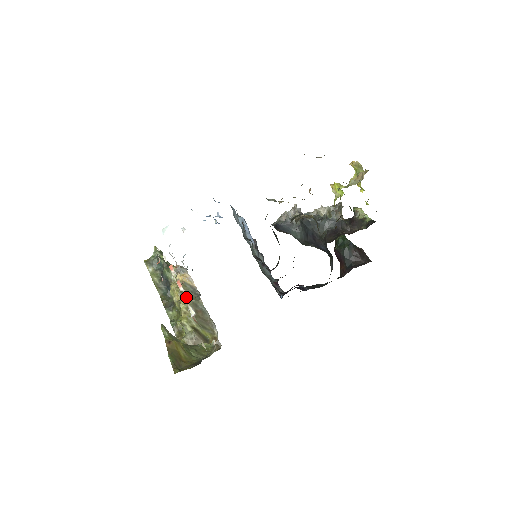
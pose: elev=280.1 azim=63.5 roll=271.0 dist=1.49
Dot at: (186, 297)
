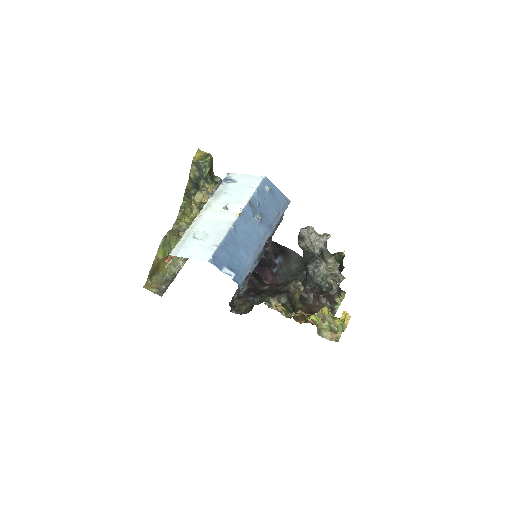
Dot at: (201, 208)
